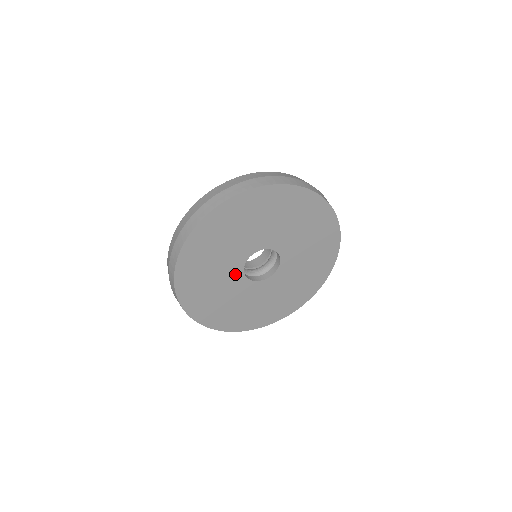
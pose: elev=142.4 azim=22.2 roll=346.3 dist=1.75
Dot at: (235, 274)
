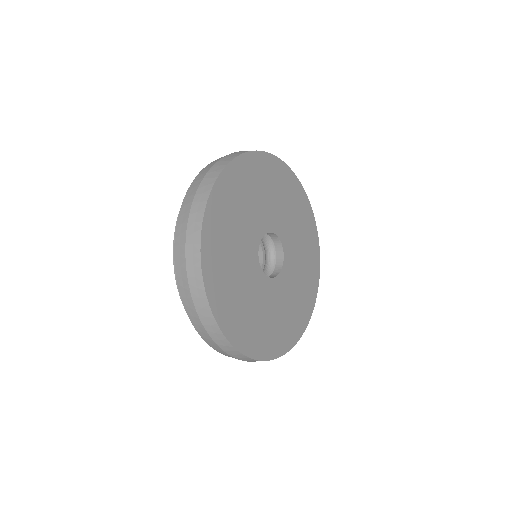
Dot at: (252, 242)
